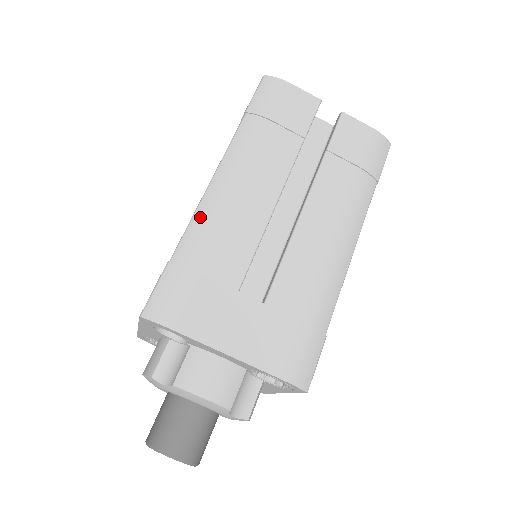
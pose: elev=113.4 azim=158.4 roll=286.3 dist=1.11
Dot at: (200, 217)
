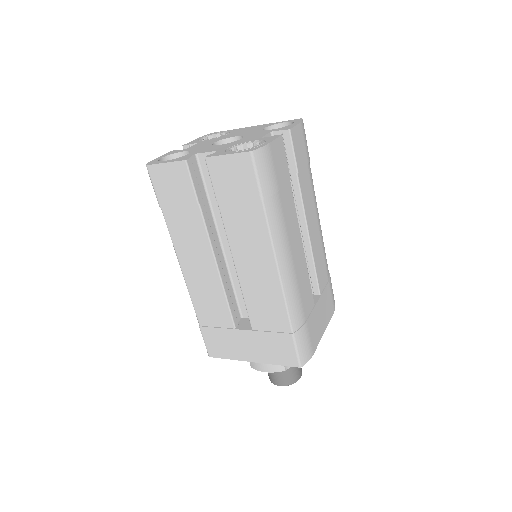
Dot at: (290, 297)
